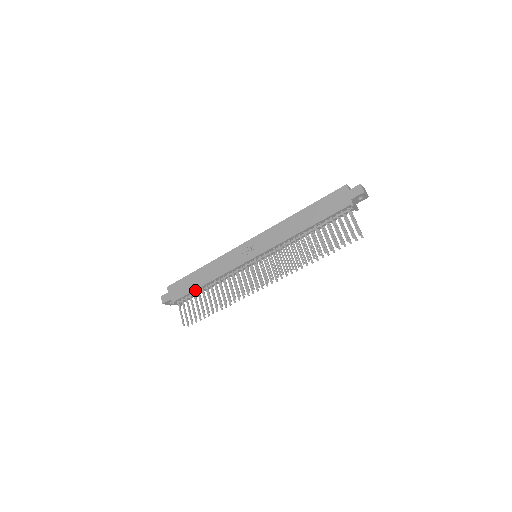
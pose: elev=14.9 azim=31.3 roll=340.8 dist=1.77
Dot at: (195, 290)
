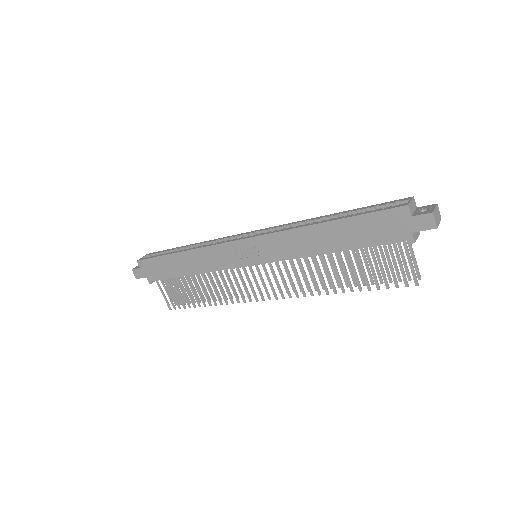
Dot at: (176, 277)
